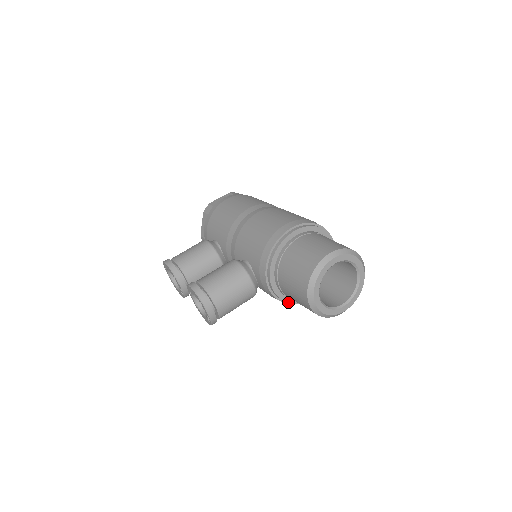
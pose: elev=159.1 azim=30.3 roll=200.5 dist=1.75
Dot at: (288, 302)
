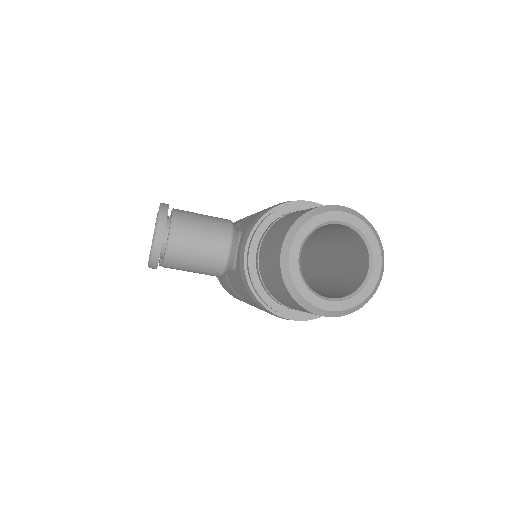
Dot at: (258, 292)
